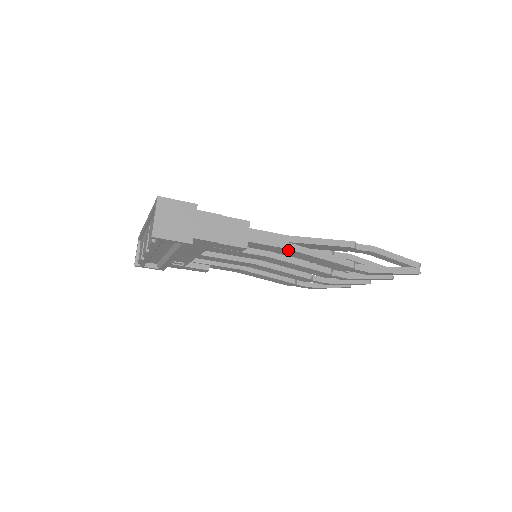
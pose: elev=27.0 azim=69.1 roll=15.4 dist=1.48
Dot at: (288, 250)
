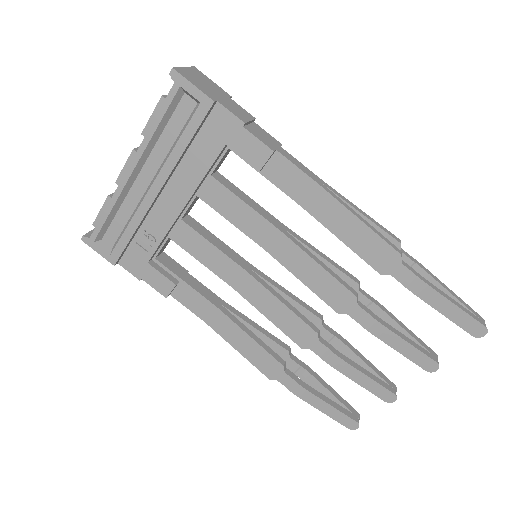
Dot at: (320, 192)
